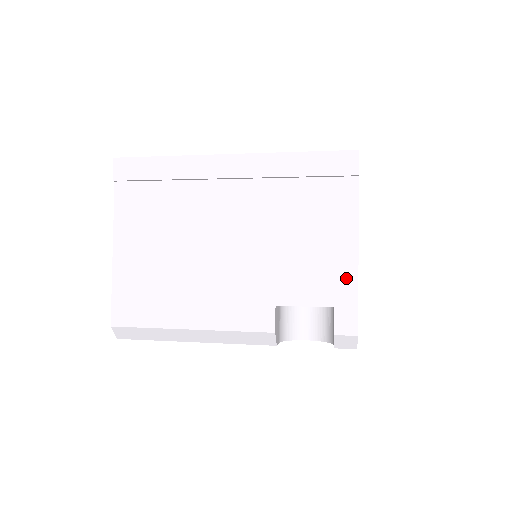
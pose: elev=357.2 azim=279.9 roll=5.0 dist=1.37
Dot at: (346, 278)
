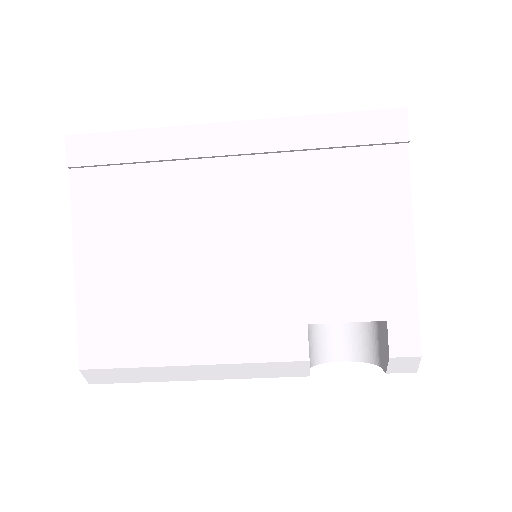
Dot at: (400, 280)
